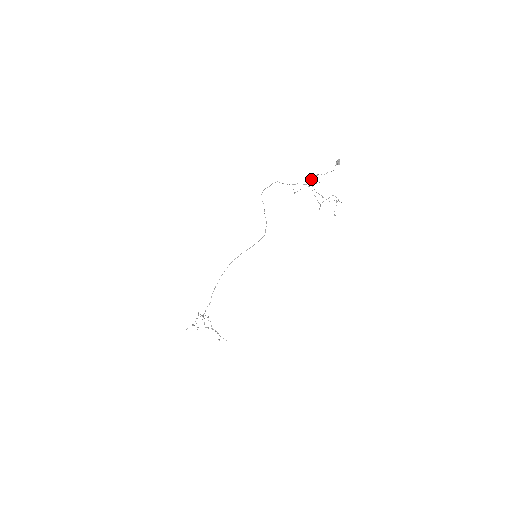
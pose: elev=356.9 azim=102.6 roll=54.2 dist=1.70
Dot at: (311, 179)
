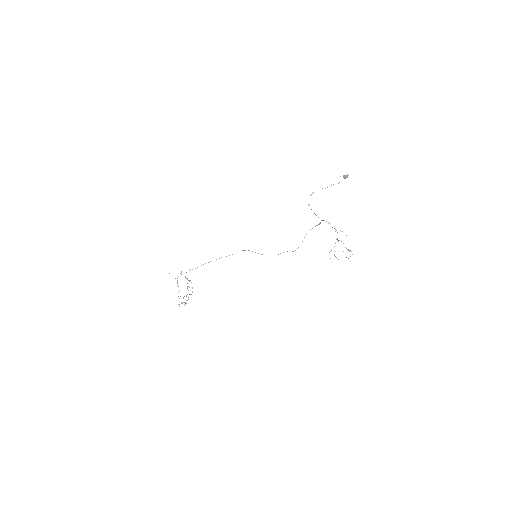
Dot at: (322, 188)
